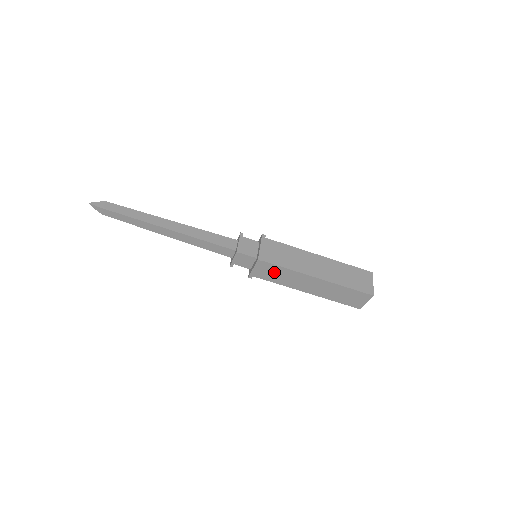
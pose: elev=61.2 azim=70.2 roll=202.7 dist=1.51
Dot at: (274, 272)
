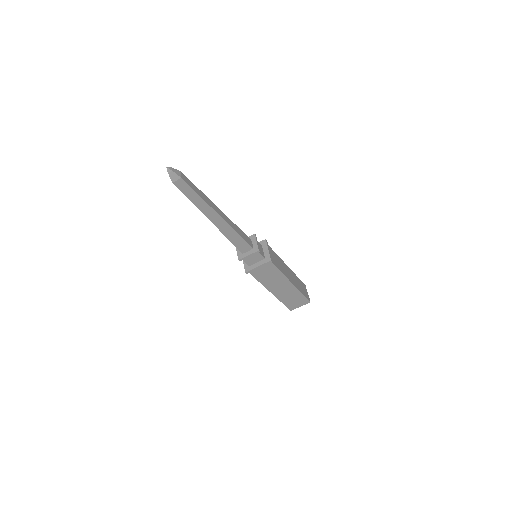
Dot at: occluded
